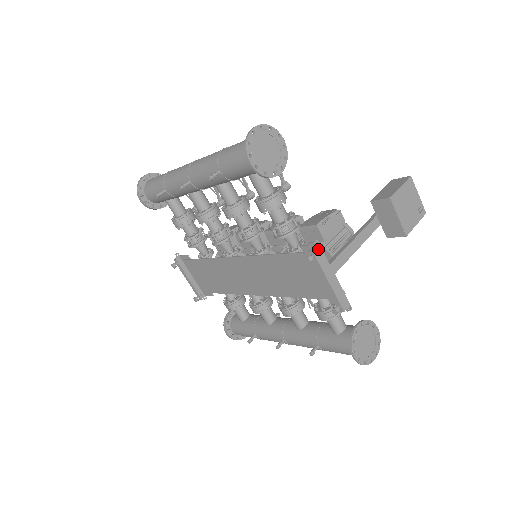
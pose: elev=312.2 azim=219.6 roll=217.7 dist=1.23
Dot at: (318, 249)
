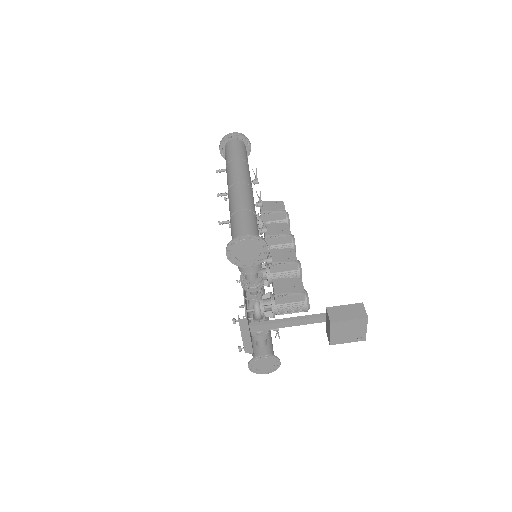
Dot at: (244, 320)
